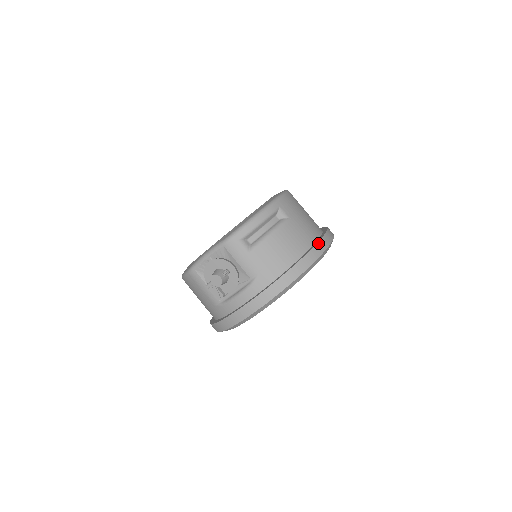
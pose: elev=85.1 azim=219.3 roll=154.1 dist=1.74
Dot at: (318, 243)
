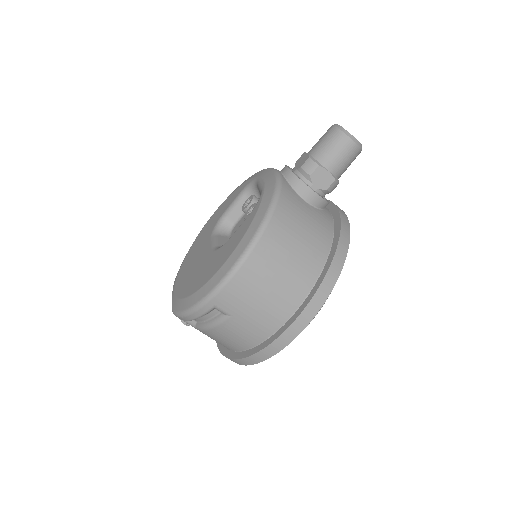
Dot at: (268, 346)
